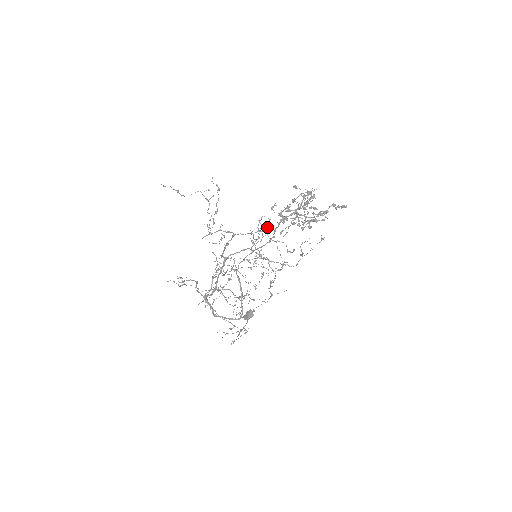
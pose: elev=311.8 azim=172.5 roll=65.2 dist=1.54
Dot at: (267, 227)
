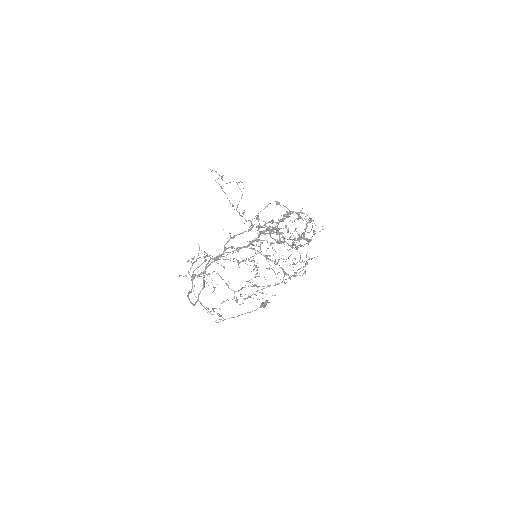
Dot at: (304, 229)
